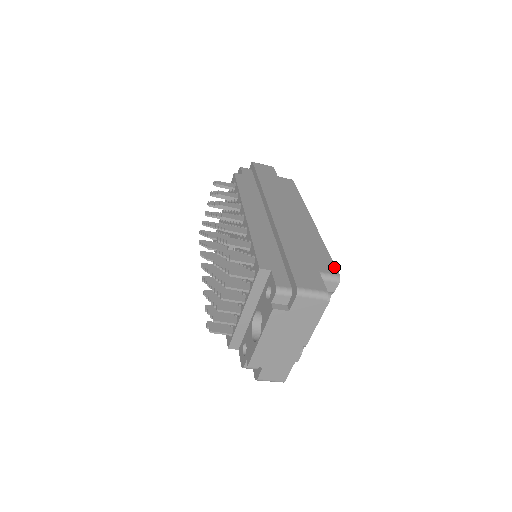
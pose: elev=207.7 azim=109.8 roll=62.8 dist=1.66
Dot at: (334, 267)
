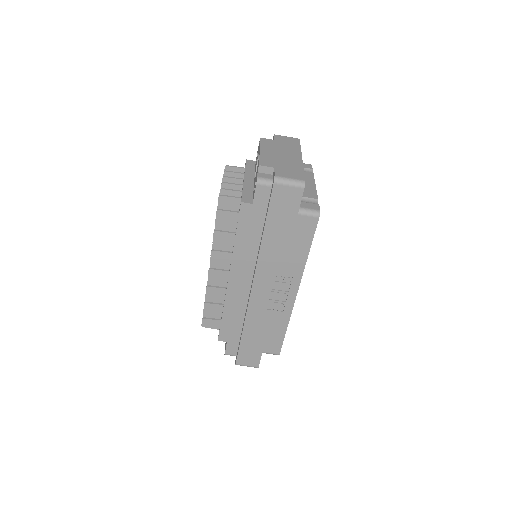
Dot at: occluded
